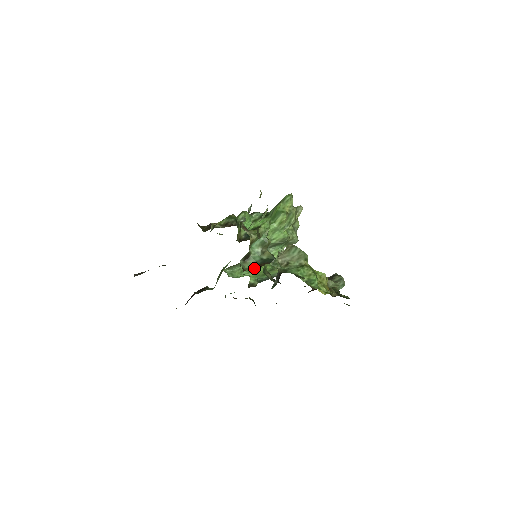
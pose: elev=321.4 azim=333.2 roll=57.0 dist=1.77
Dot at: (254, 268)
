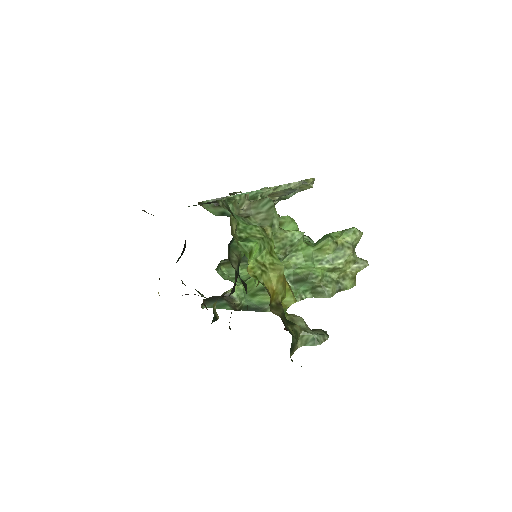
Dot at: (214, 214)
